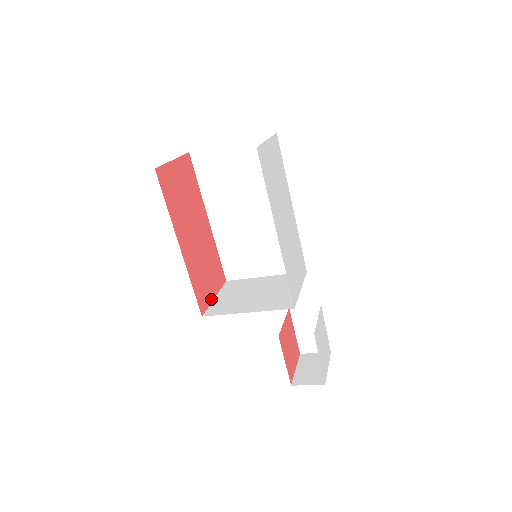
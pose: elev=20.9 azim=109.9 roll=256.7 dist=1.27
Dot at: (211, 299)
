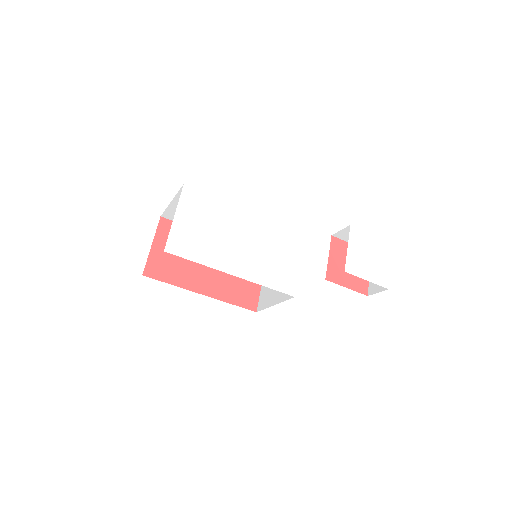
Dot at: (258, 289)
